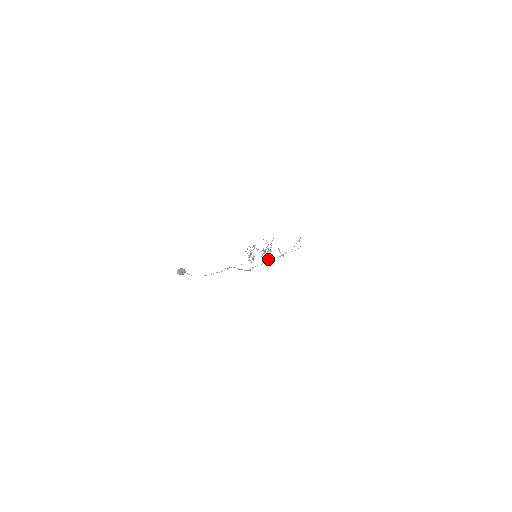
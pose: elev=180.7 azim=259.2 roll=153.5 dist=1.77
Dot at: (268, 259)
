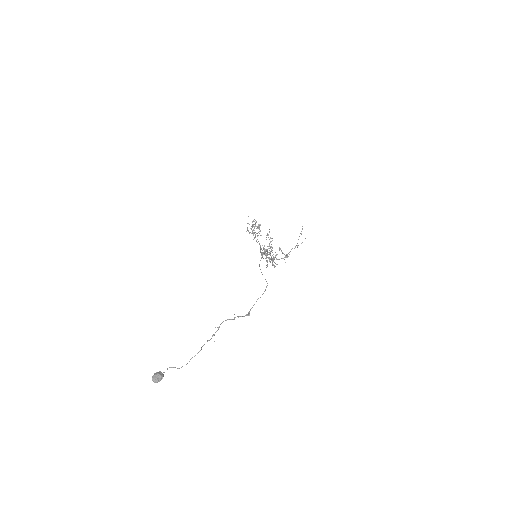
Dot at: occluded
